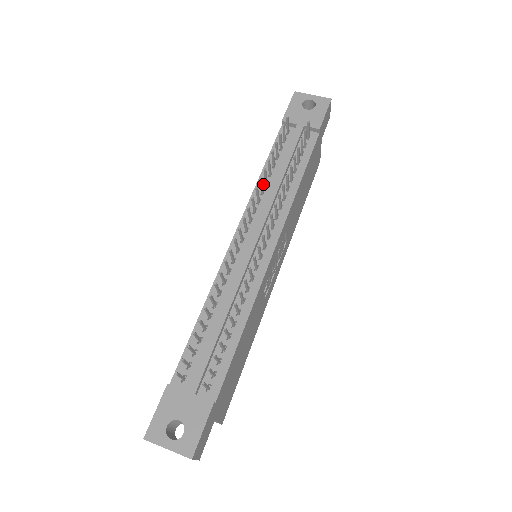
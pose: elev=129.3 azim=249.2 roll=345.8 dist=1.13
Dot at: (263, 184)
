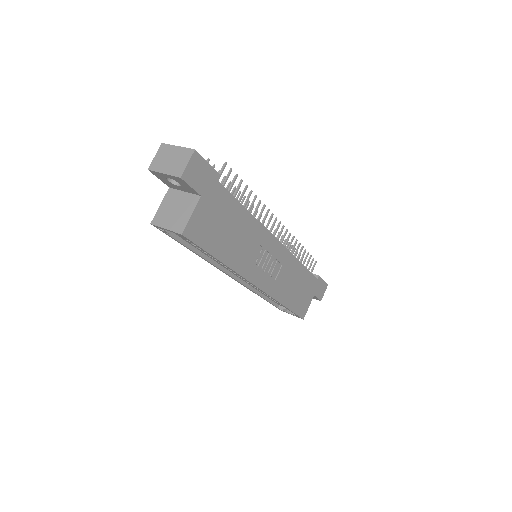
Dot at: occluded
